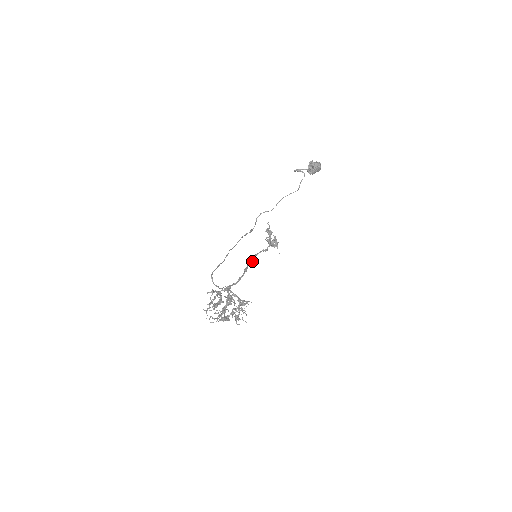
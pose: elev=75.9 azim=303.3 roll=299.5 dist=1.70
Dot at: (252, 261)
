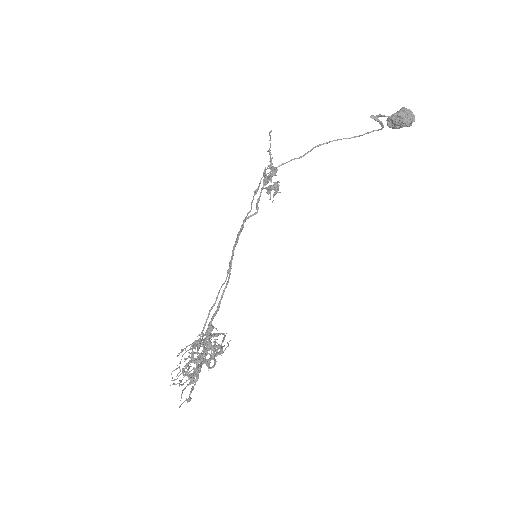
Dot at: (239, 235)
